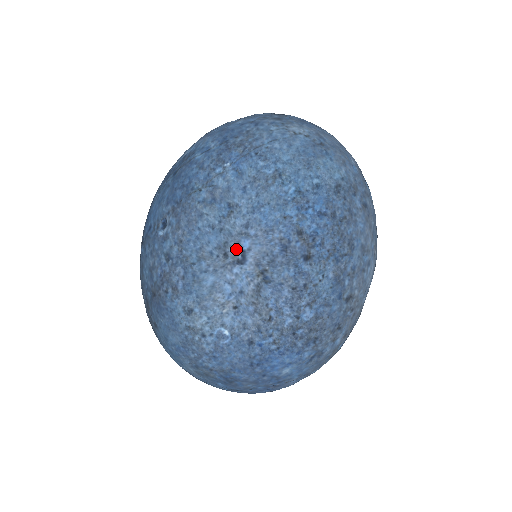
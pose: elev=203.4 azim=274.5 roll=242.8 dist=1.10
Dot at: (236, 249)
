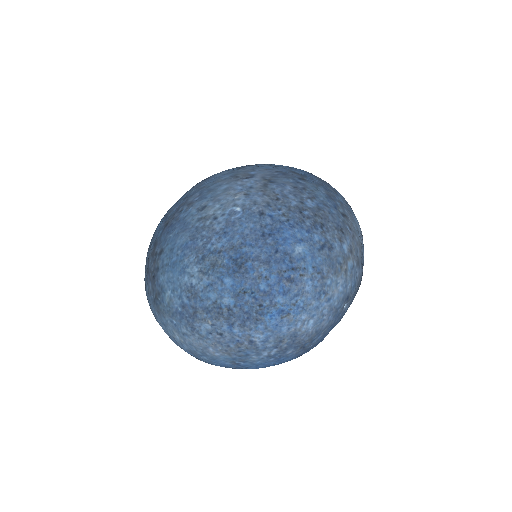
Dot at: (245, 174)
